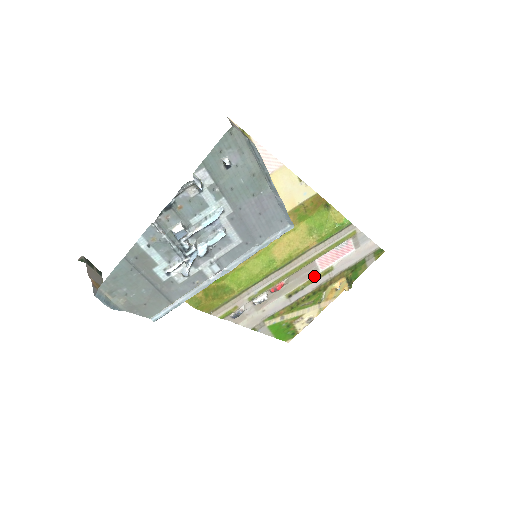
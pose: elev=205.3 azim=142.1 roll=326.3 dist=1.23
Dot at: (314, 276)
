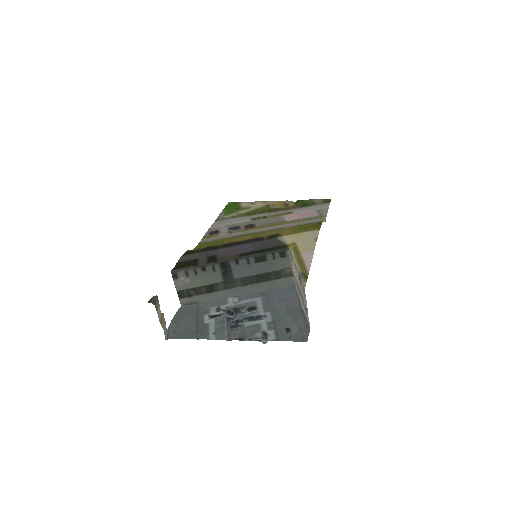
Dot at: (278, 216)
